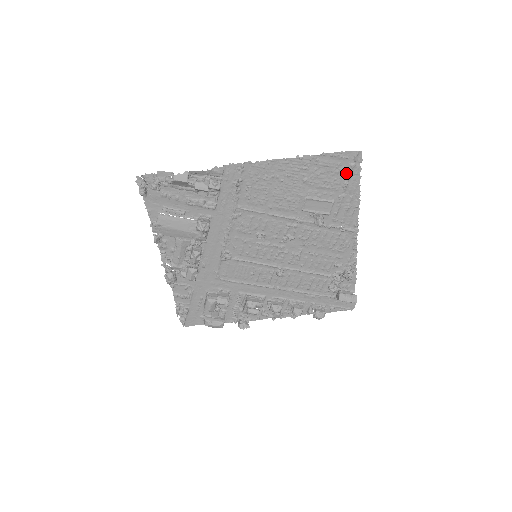
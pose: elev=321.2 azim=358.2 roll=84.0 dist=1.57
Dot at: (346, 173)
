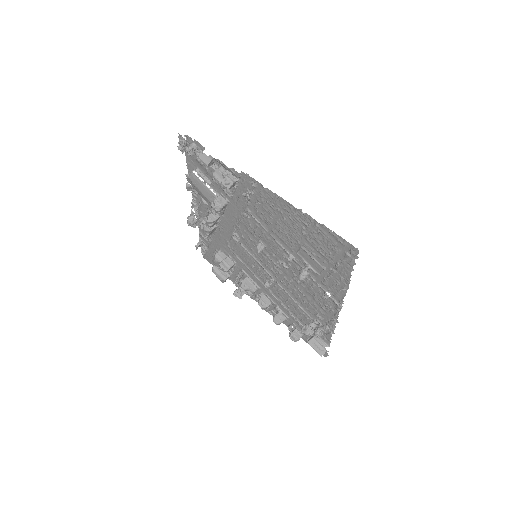
Dot at: (341, 256)
